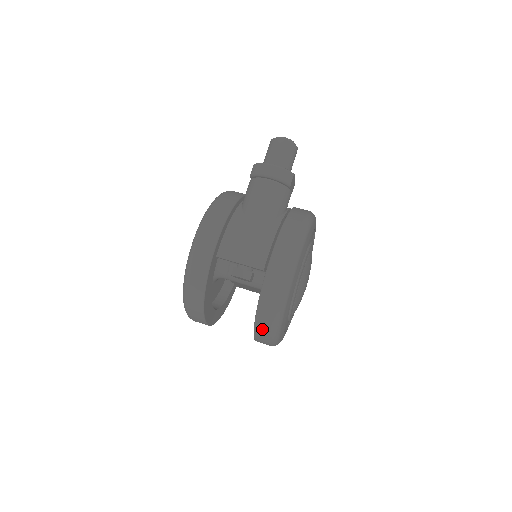
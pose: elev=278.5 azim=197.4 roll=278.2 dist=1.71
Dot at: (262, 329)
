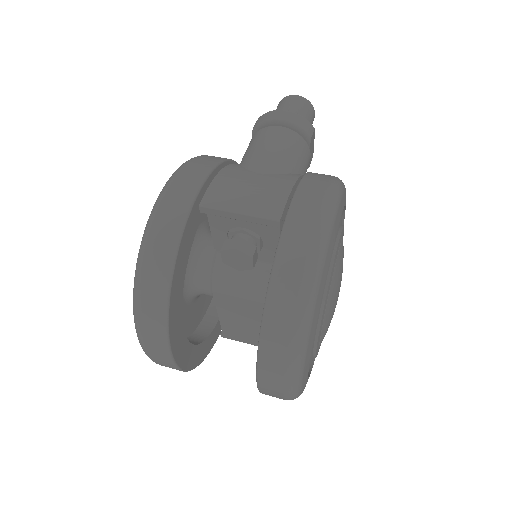
Dot at: (275, 333)
